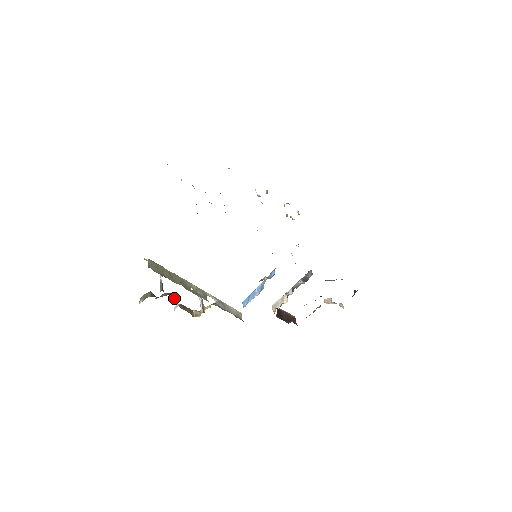
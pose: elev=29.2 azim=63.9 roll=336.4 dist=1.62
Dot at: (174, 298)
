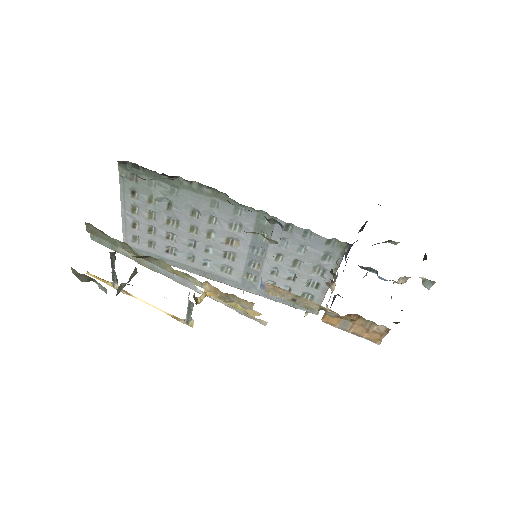
Dot at: (135, 268)
